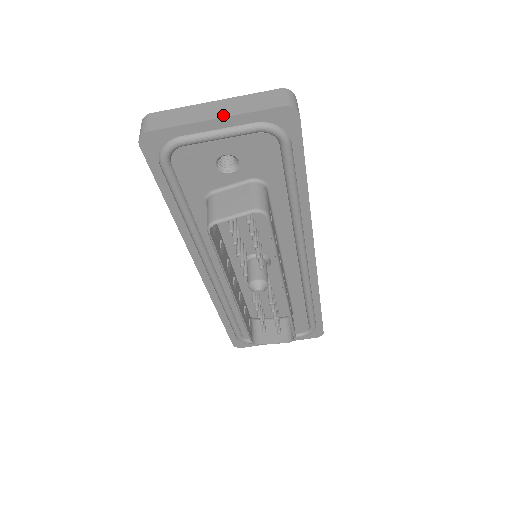
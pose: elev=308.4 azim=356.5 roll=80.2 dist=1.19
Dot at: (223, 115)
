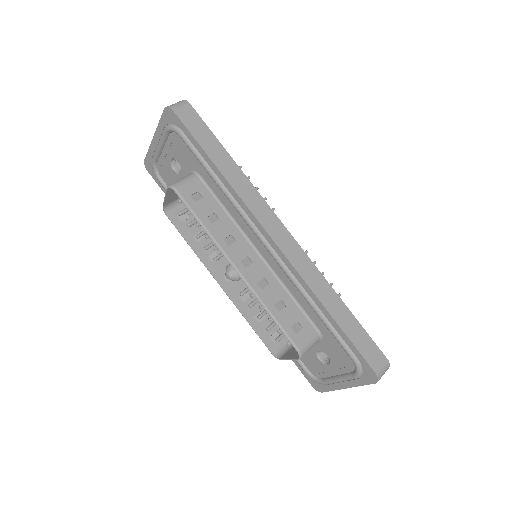
Dot at: (156, 132)
